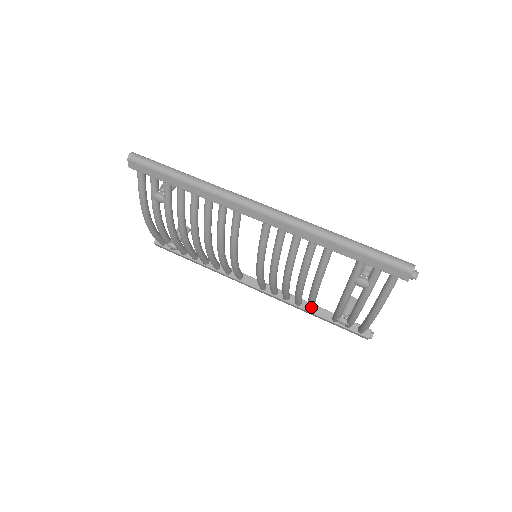
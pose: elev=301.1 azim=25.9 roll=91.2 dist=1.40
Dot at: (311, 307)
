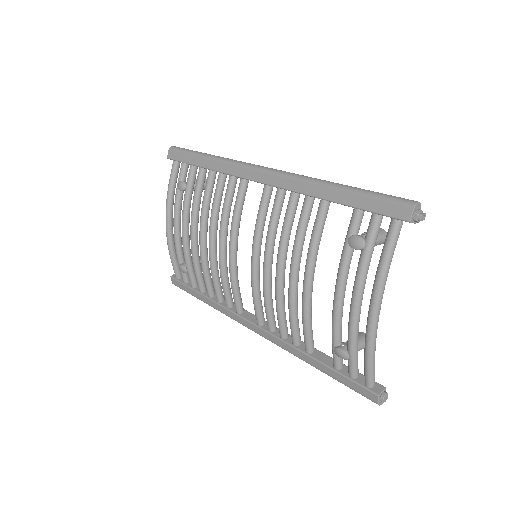
Dot at: (306, 333)
